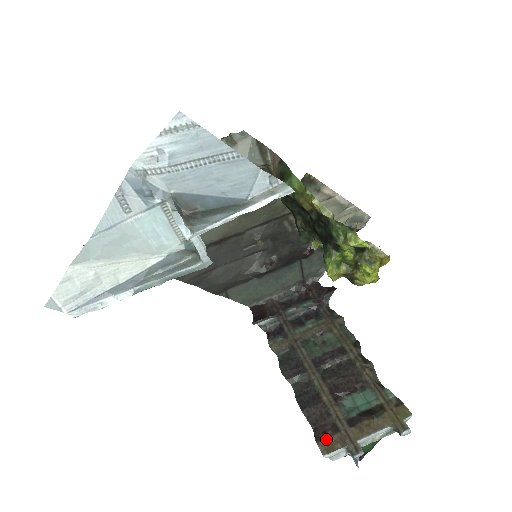
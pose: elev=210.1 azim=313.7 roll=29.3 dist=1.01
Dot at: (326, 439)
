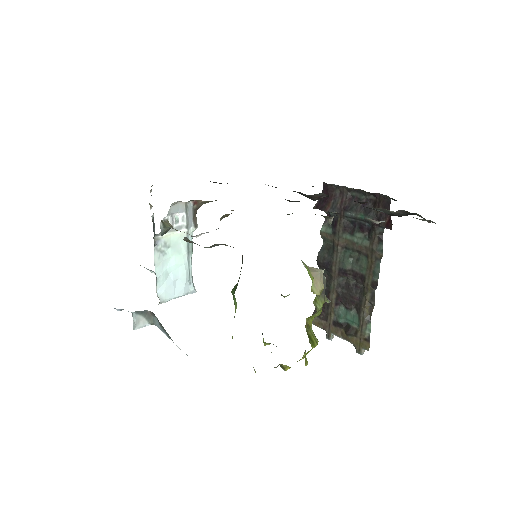
Dot at: (318, 318)
